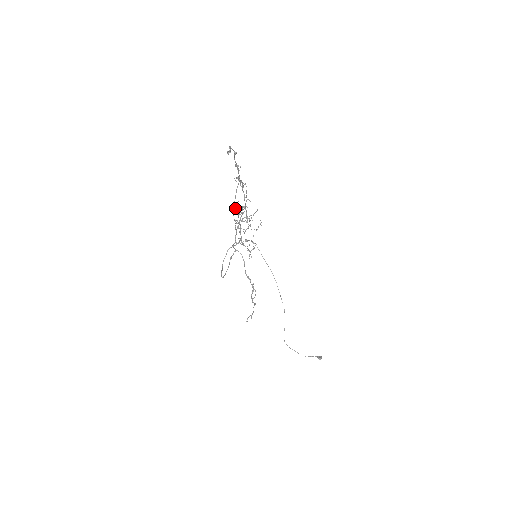
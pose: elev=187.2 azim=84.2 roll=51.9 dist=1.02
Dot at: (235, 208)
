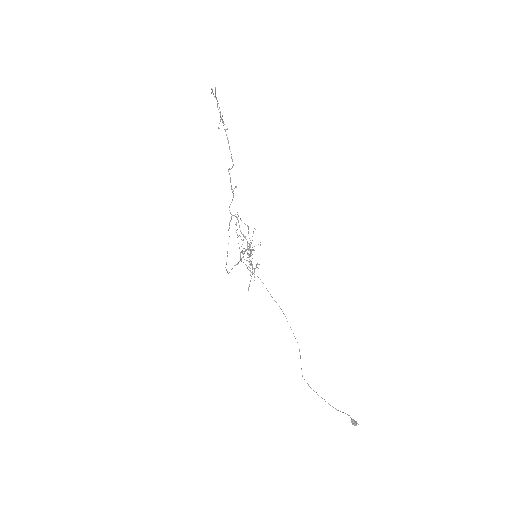
Dot at: (237, 229)
